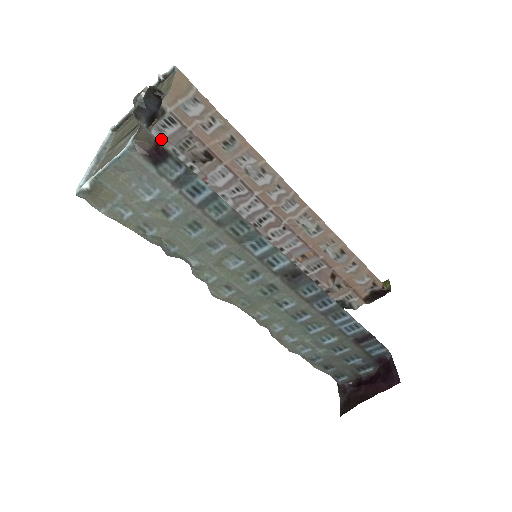
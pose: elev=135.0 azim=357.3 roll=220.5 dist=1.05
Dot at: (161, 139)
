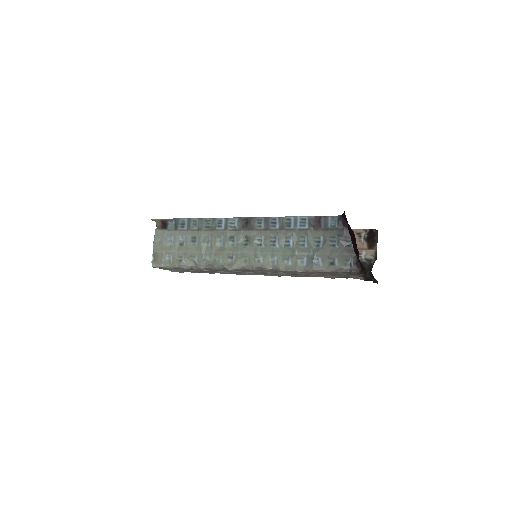
Dot at: occluded
